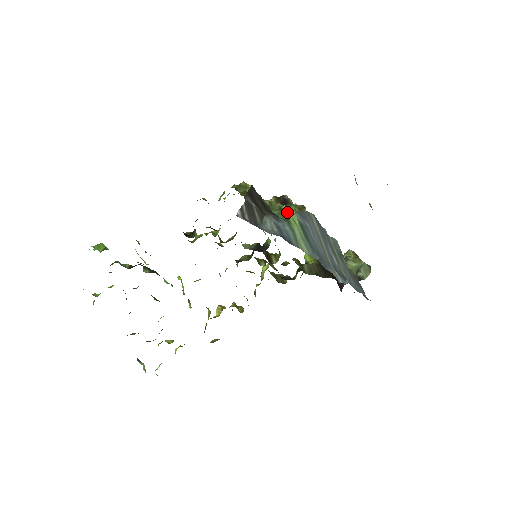
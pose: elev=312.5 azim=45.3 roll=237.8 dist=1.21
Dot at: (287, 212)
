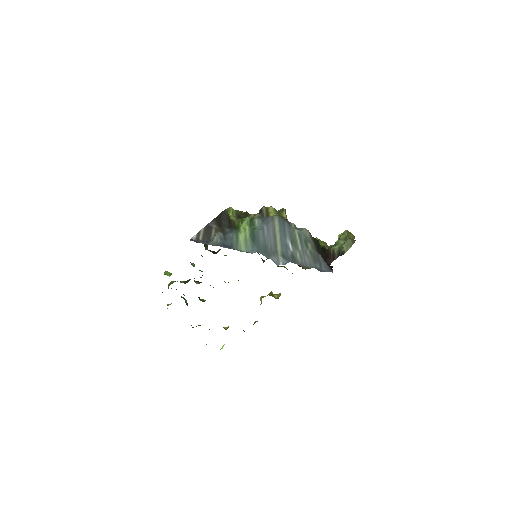
Dot at: (241, 224)
